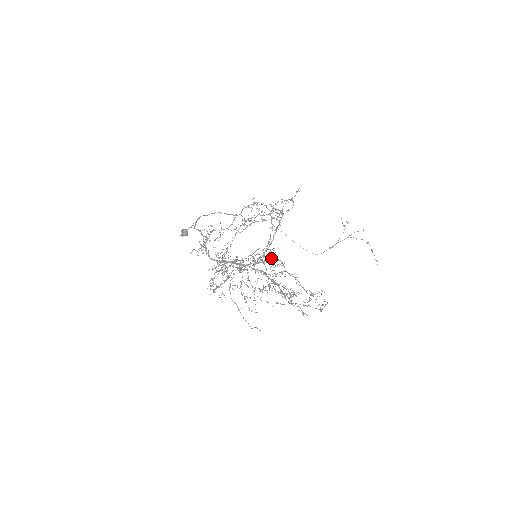
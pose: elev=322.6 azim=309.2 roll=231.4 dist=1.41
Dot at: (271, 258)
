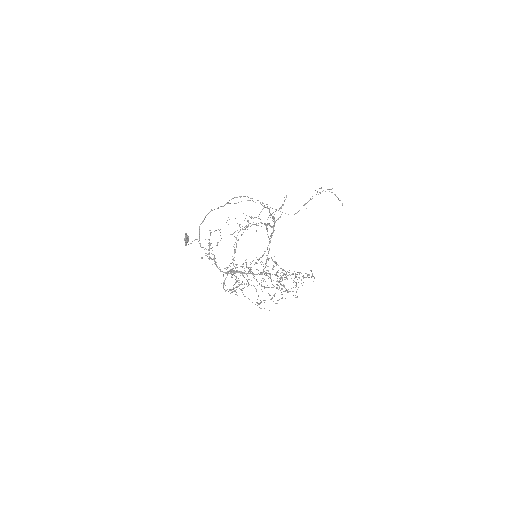
Dot at: occluded
